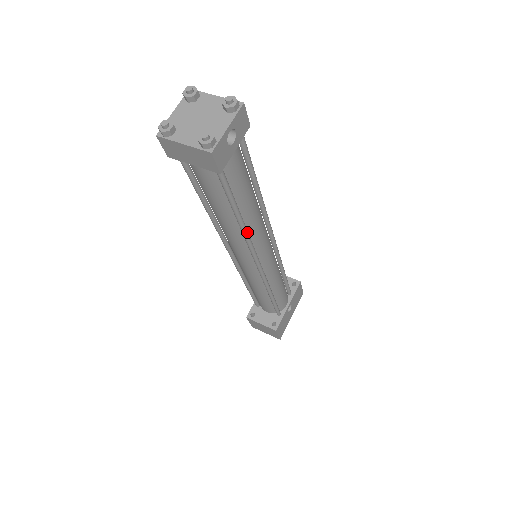
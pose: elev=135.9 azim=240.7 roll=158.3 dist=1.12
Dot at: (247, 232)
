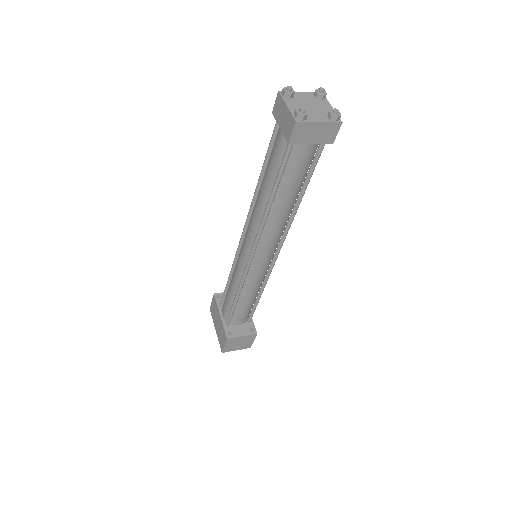
Dot at: (295, 212)
